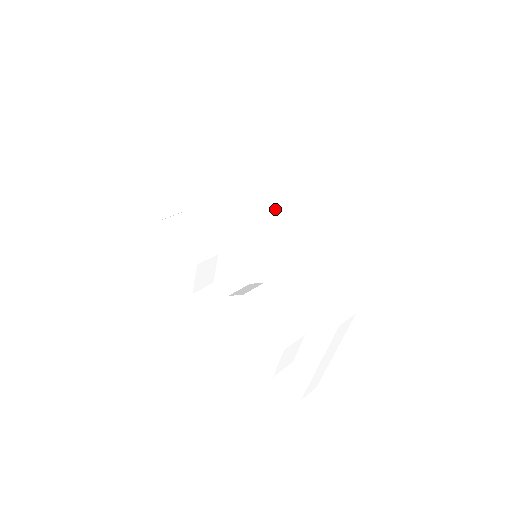
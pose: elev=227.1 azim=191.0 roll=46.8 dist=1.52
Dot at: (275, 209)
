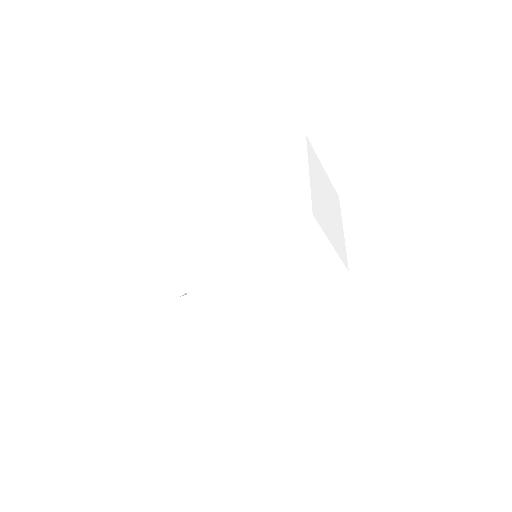
Dot at: (241, 225)
